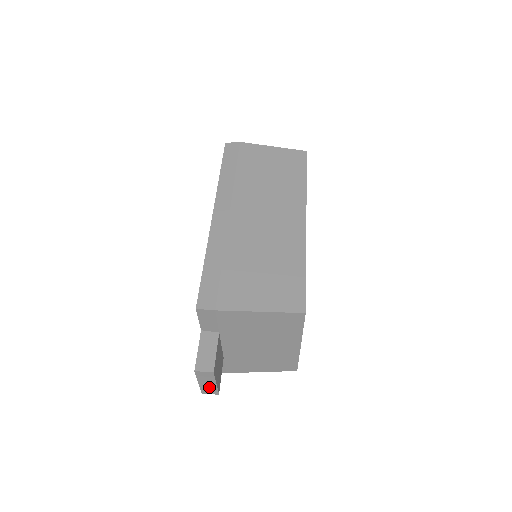
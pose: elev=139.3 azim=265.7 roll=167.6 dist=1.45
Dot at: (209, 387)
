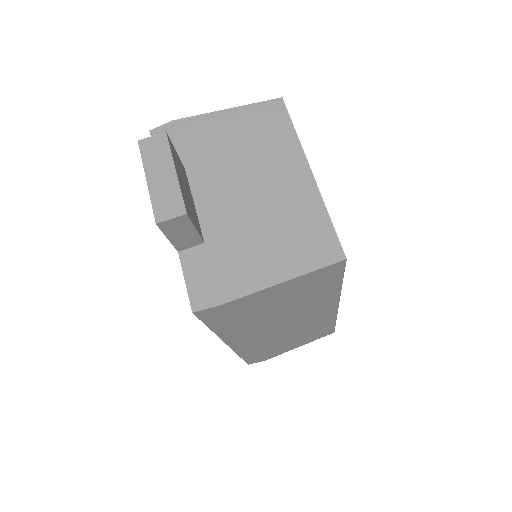
Dot at: occluded
